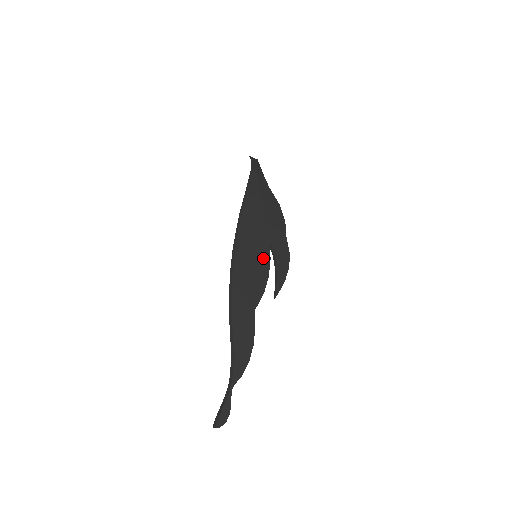
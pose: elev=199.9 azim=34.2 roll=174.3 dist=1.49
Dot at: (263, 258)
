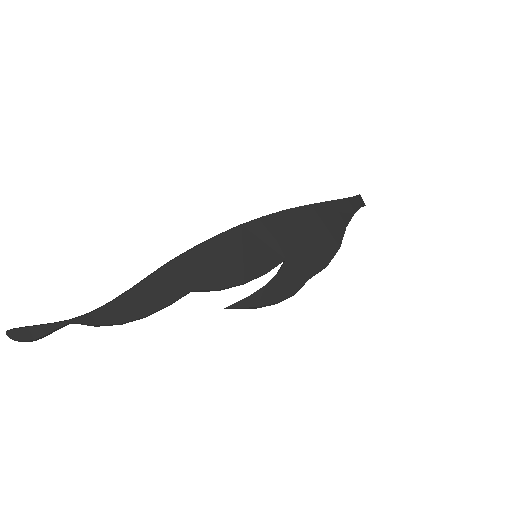
Dot at: (260, 263)
